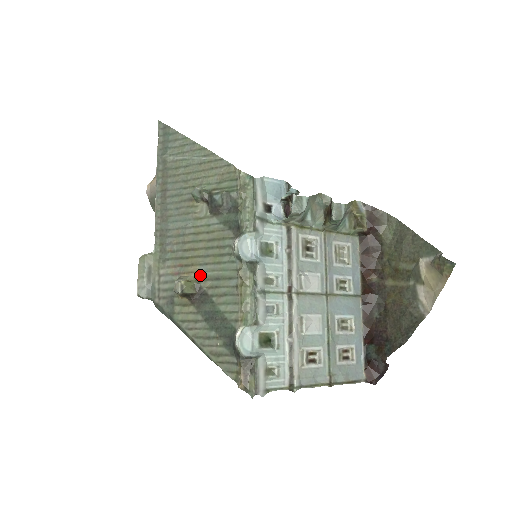
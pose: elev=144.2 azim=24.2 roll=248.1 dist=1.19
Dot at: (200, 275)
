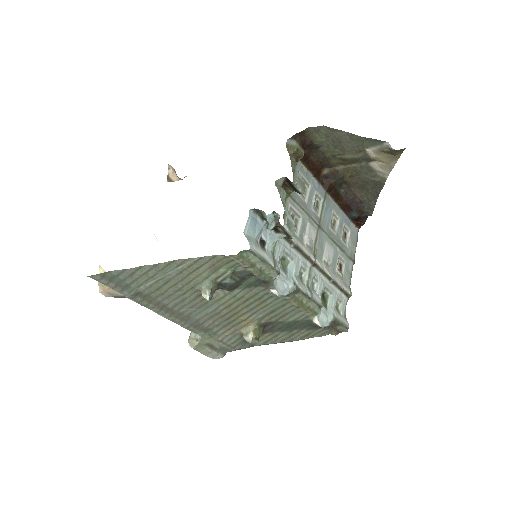
Dot at: (256, 320)
